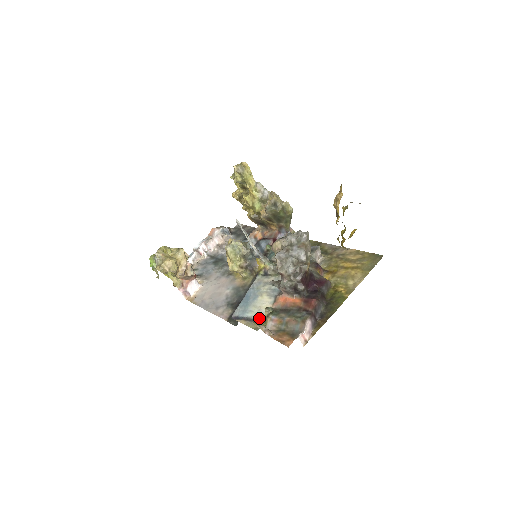
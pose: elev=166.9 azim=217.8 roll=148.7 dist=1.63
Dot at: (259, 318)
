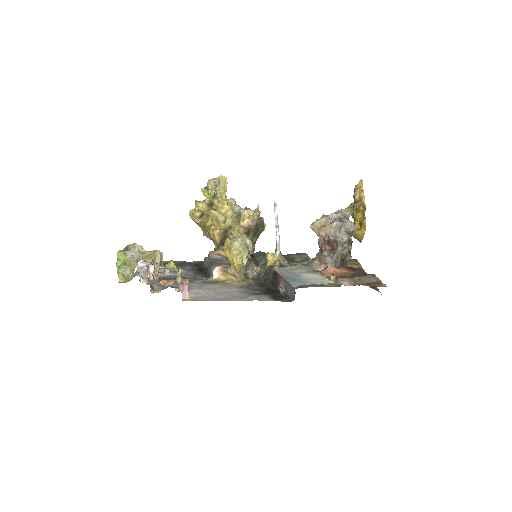
Dot at: (327, 282)
